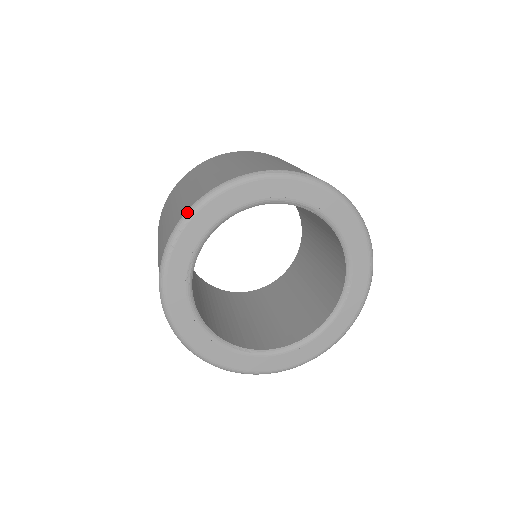
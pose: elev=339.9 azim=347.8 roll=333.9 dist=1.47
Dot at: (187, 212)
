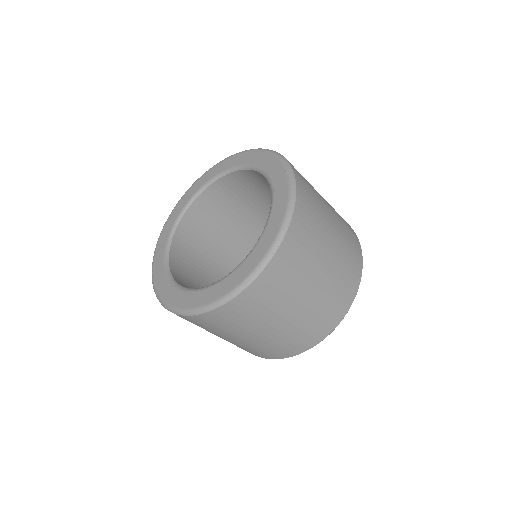
Dot at: (152, 269)
